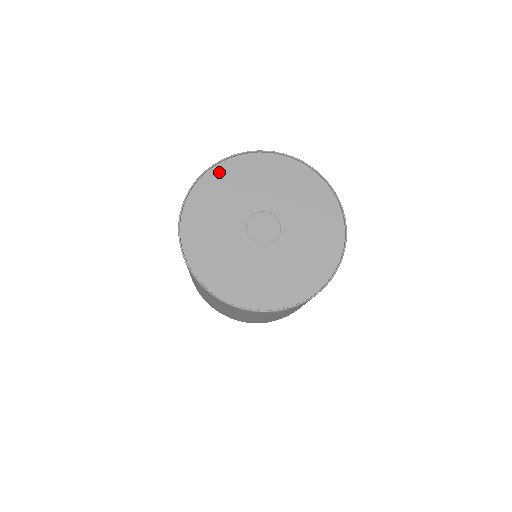
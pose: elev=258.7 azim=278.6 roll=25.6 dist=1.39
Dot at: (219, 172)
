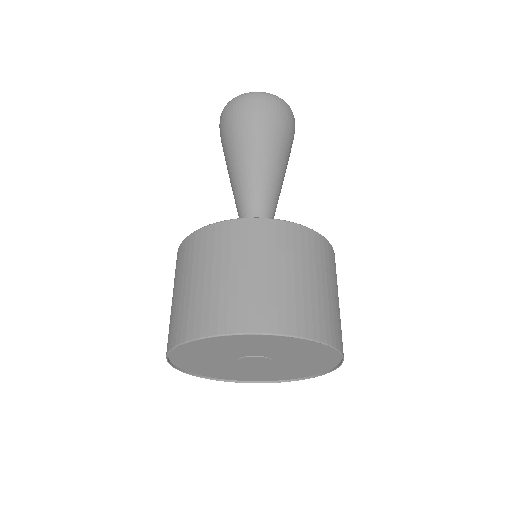
Dot at: (194, 343)
